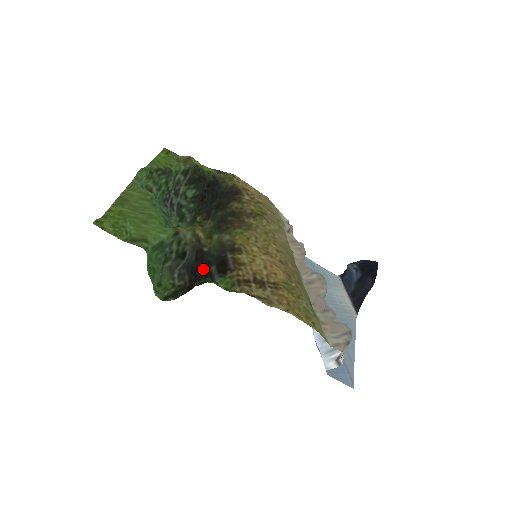
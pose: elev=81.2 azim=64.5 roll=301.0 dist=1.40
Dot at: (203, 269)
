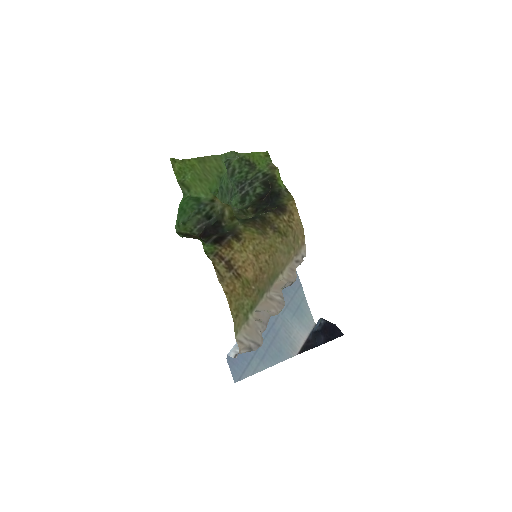
Dot at: (210, 233)
